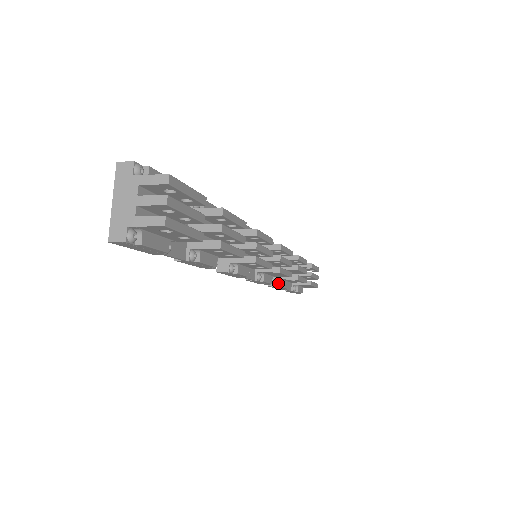
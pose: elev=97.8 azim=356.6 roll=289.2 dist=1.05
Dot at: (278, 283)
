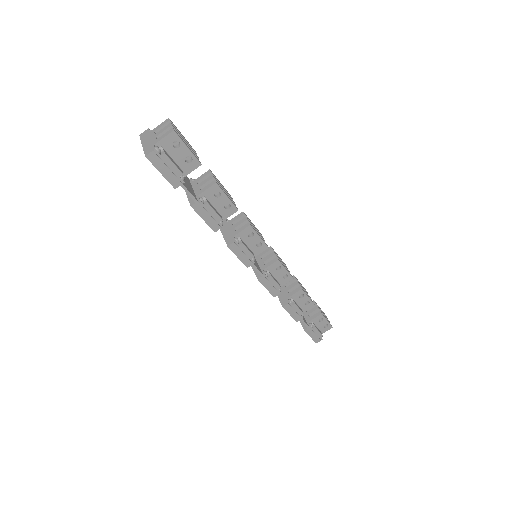
Dot at: (289, 300)
